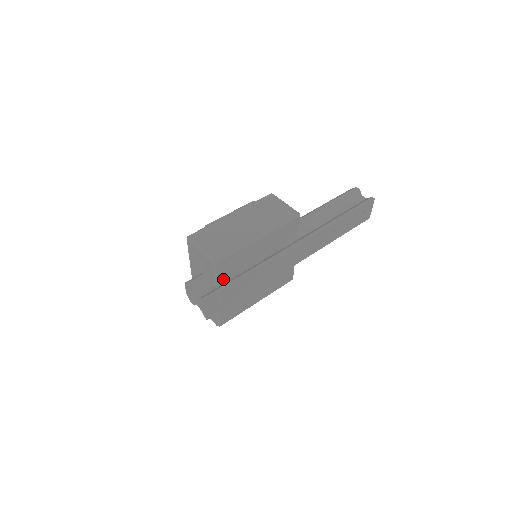
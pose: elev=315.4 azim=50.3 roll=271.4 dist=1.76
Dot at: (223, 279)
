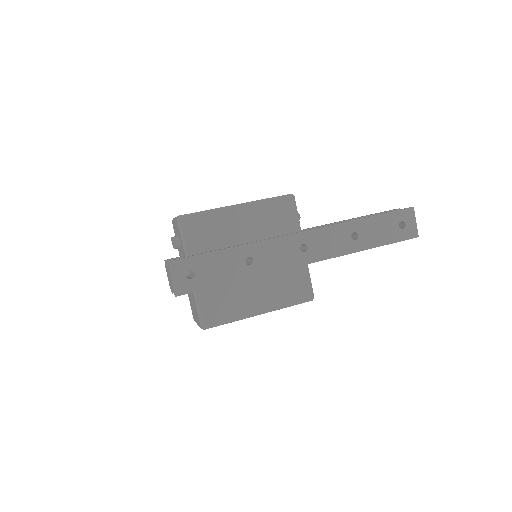
Dot at: (195, 247)
